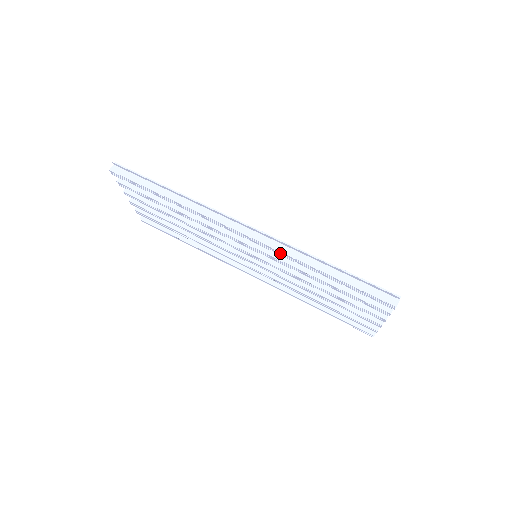
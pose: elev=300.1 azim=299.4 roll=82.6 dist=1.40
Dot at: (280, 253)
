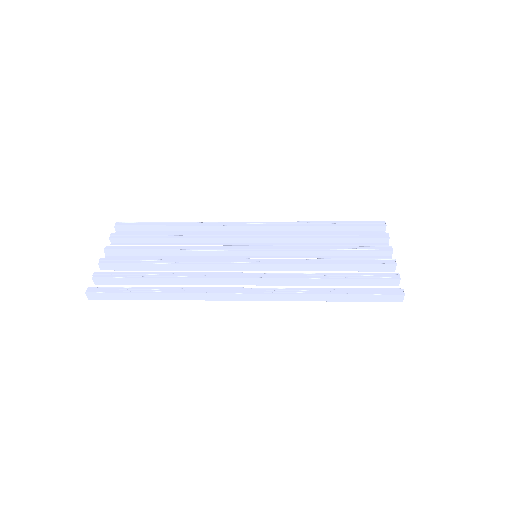
Dot at: (285, 224)
